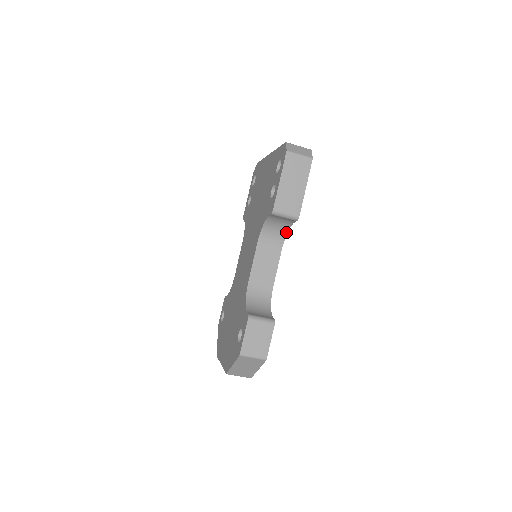
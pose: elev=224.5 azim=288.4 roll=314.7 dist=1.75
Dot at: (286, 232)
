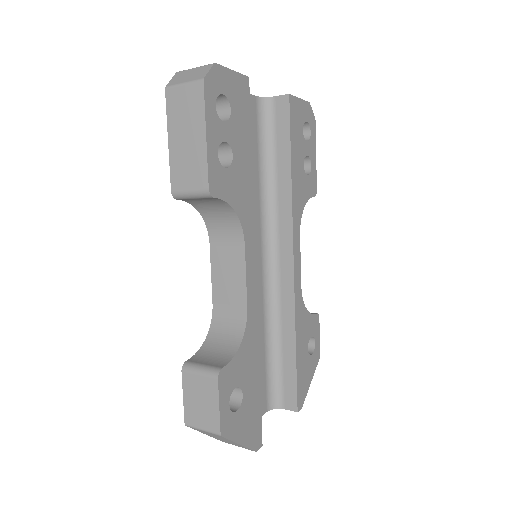
Dot at: (235, 216)
